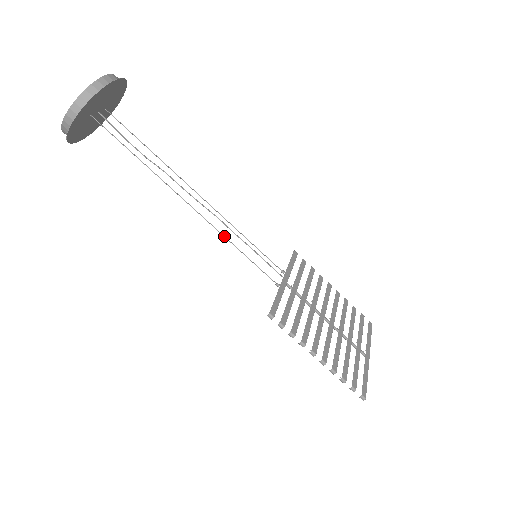
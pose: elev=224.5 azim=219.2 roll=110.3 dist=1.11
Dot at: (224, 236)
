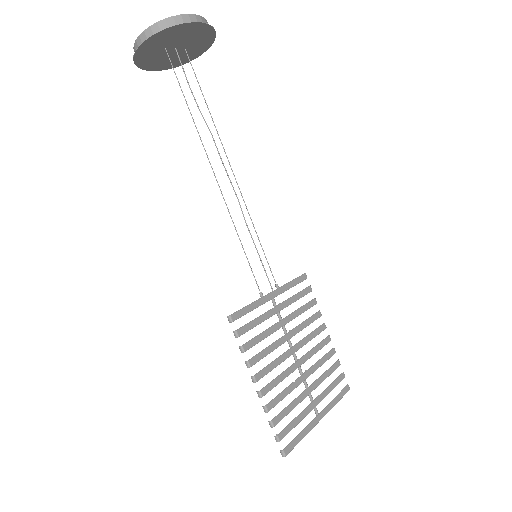
Dot at: (232, 220)
